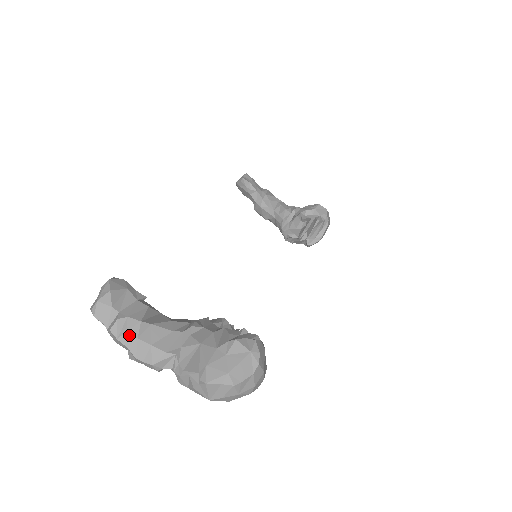
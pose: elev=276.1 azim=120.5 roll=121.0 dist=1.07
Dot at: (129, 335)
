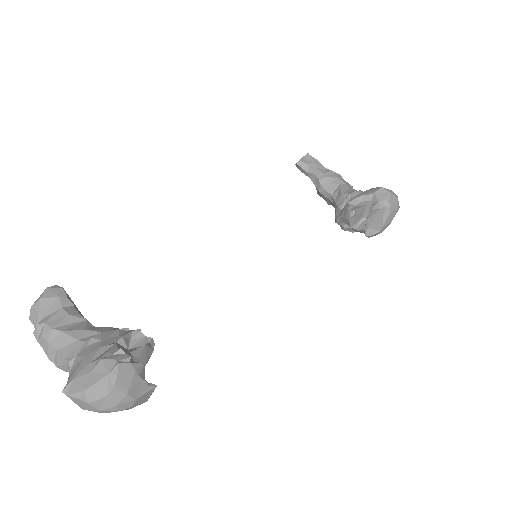
Dot at: (43, 339)
